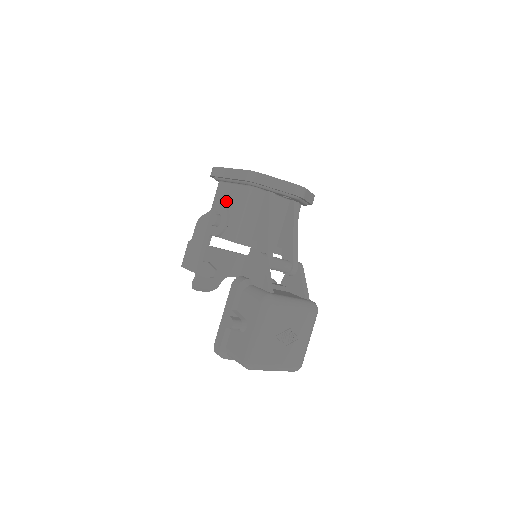
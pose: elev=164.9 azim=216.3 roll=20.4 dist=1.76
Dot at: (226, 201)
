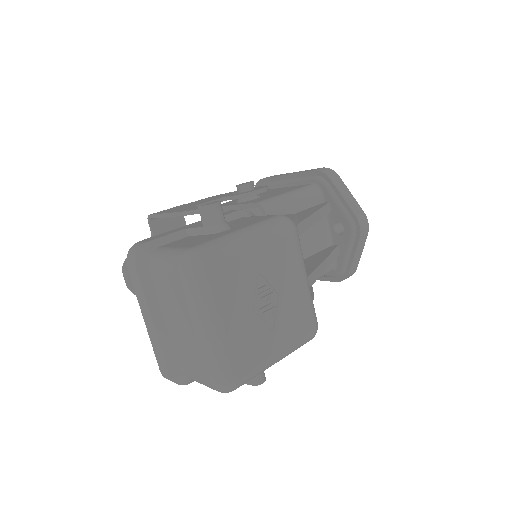
Dot at: (266, 192)
